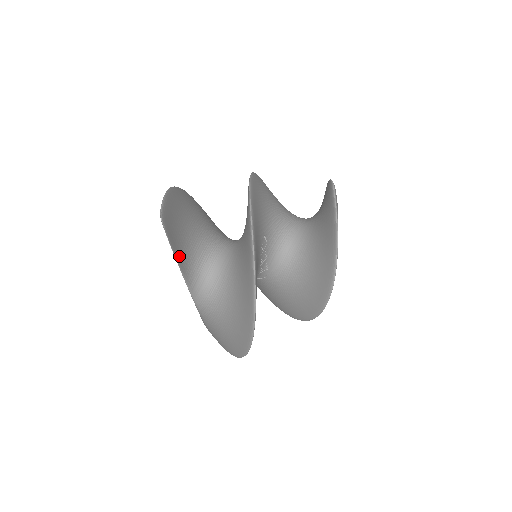
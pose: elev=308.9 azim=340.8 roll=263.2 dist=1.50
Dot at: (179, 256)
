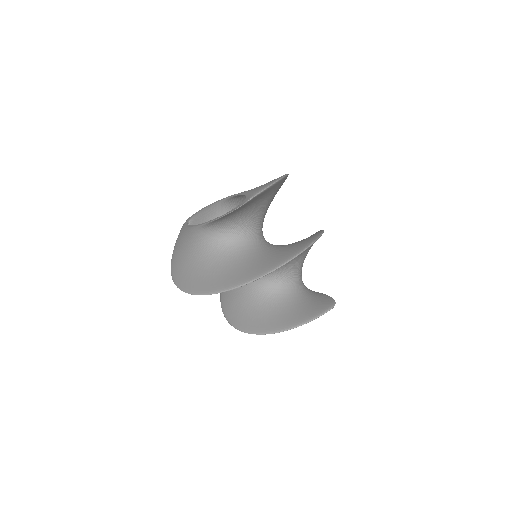
Dot at: (228, 215)
